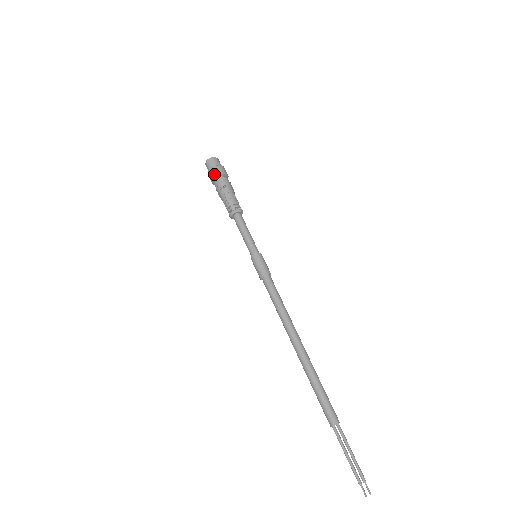
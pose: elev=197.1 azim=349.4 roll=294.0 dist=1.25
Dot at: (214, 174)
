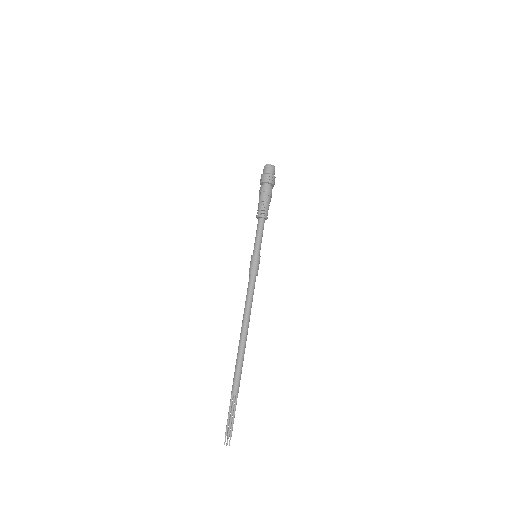
Dot at: (261, 180)
